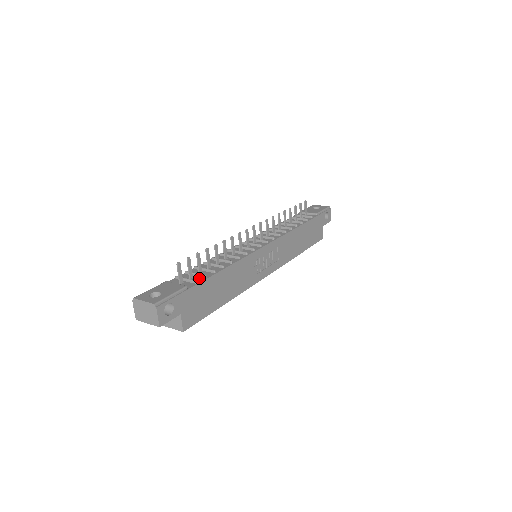
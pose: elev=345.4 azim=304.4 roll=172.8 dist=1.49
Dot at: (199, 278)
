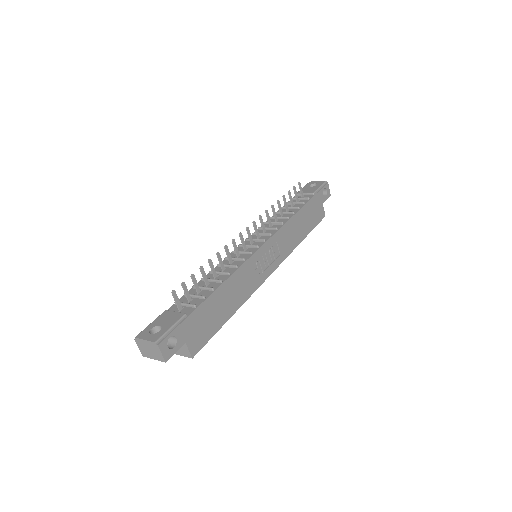
Dot at: (198, 300)
